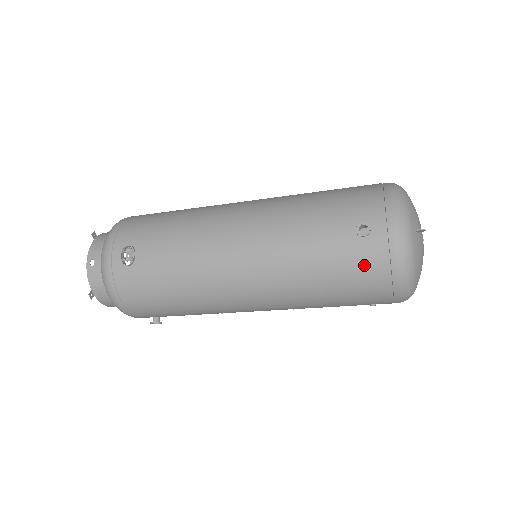
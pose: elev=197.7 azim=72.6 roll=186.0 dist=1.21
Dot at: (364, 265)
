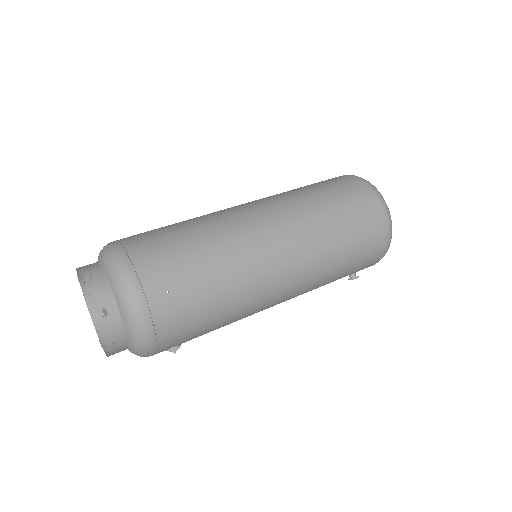
Dot at: occluded
